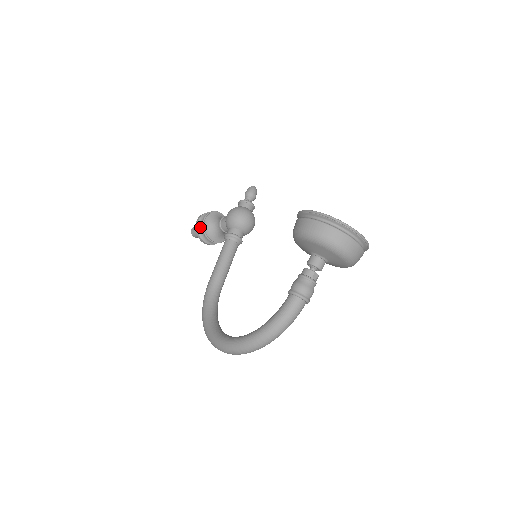
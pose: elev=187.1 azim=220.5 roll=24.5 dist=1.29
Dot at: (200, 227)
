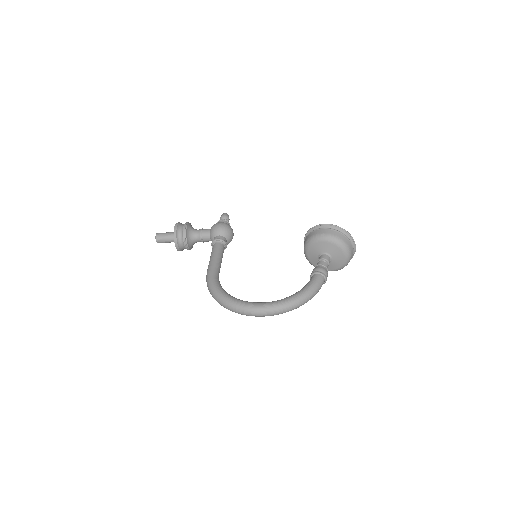
Dot at: (179, 231)
